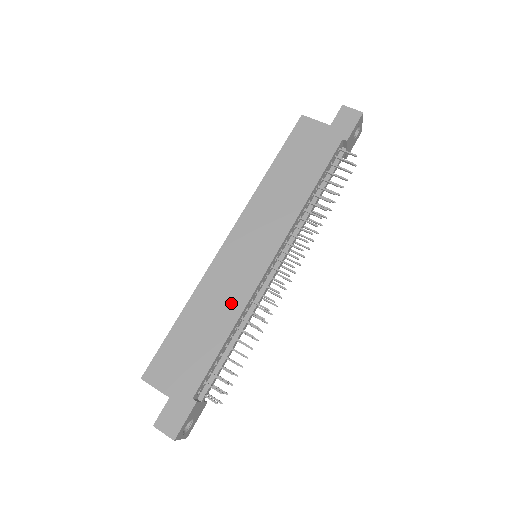
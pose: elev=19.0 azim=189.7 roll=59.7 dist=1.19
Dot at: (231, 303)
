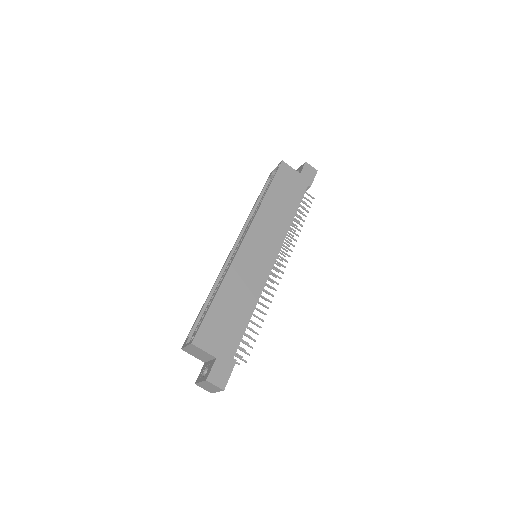
Dot at: (252, 288)
